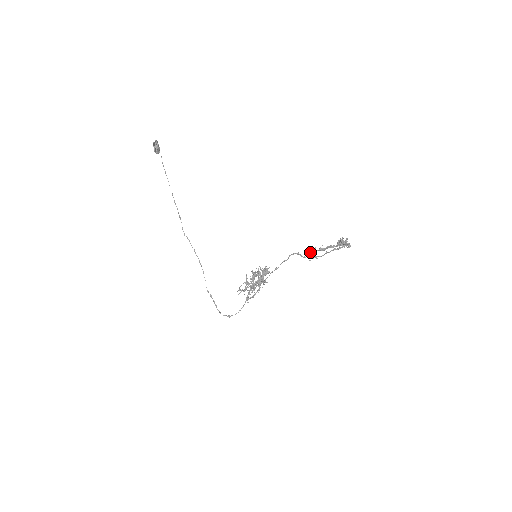
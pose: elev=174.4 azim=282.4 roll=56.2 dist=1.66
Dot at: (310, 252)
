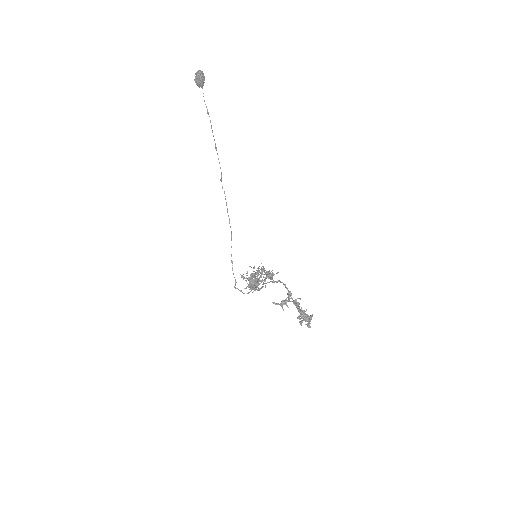
Dot at: (288, 295)
